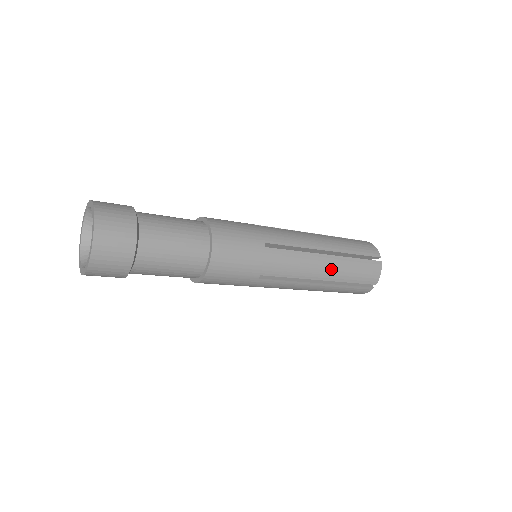
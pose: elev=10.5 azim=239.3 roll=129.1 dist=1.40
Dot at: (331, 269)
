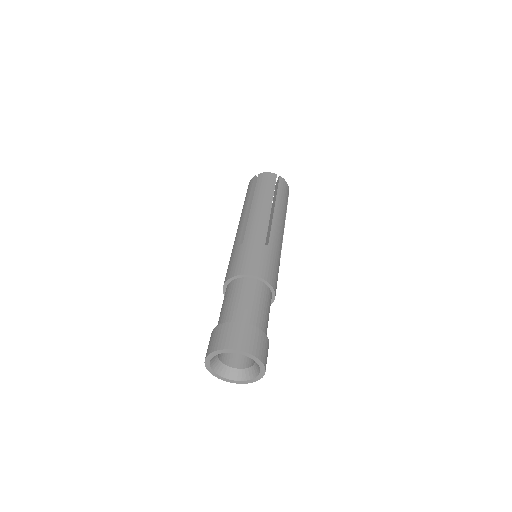
Dot at: (282, 212)
